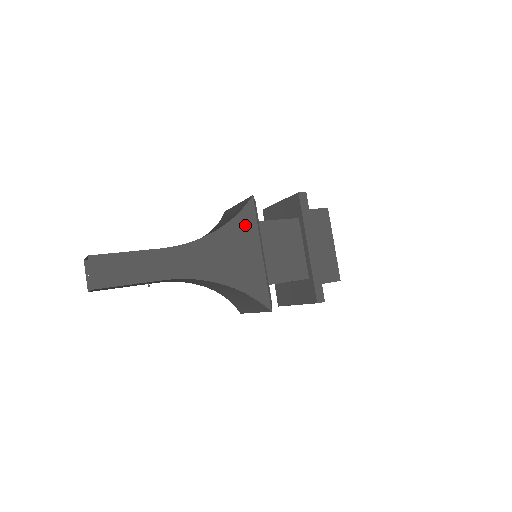
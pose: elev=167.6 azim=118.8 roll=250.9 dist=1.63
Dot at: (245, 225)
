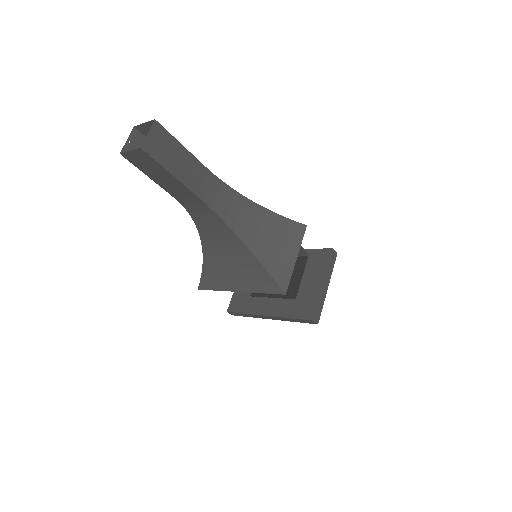
Dot at: occluded
